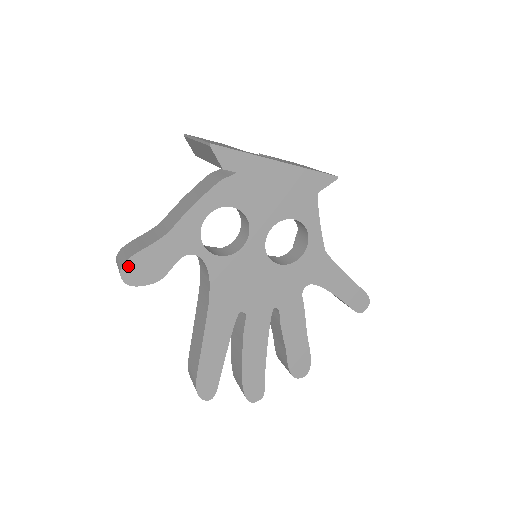
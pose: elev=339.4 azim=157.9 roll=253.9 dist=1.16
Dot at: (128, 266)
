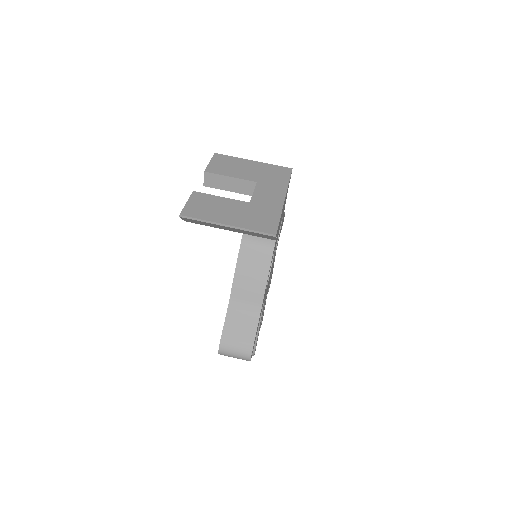
Dot at: occluded
